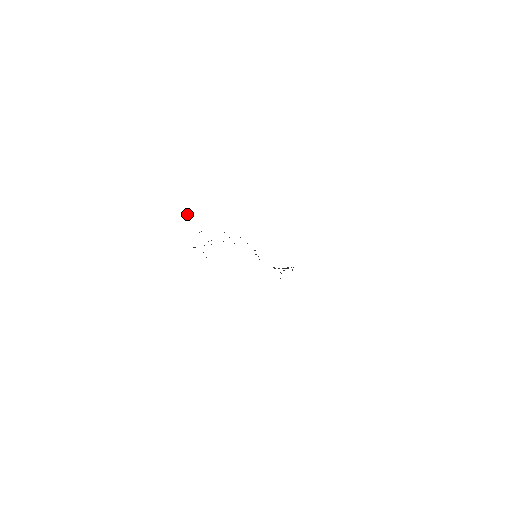
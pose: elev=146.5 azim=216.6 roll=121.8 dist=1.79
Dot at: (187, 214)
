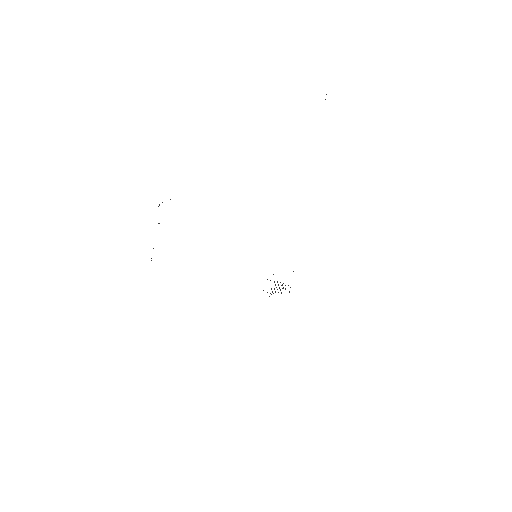
Dot at: occluded
